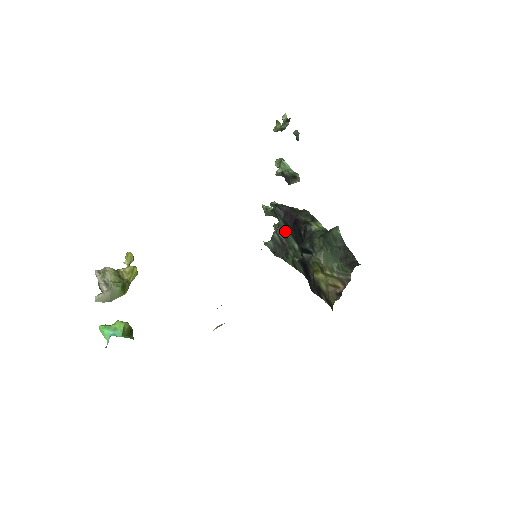
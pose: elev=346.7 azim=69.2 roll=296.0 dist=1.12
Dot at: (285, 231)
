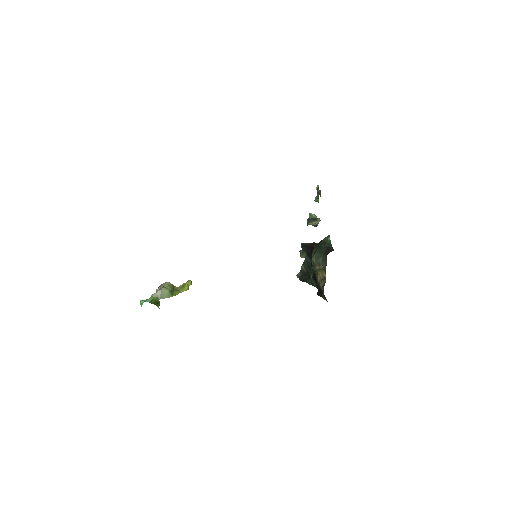
Dot at: (308, 261)
